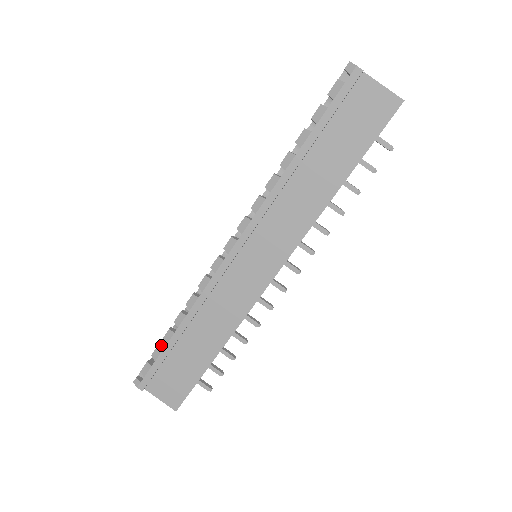
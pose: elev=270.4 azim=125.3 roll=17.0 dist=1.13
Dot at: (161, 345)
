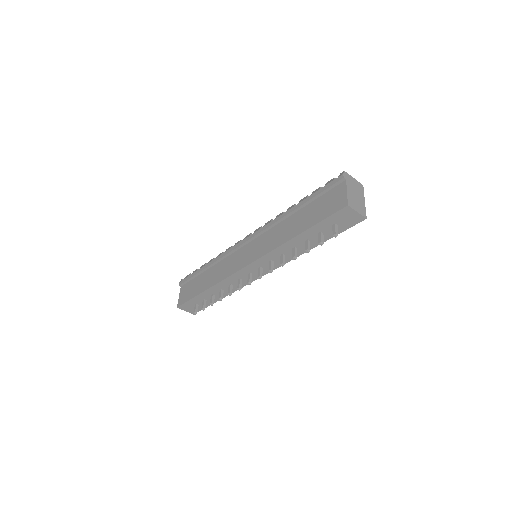
Dot at: occluded
